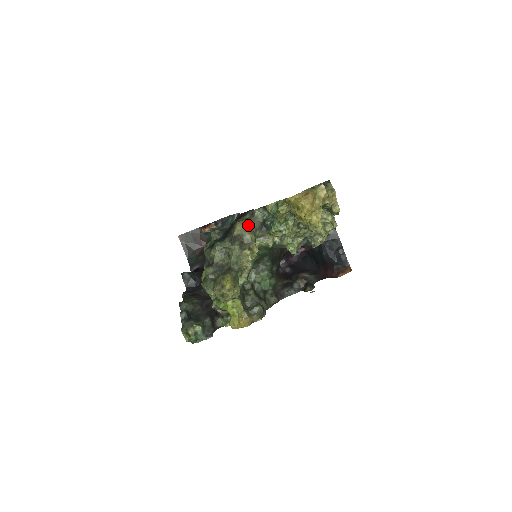
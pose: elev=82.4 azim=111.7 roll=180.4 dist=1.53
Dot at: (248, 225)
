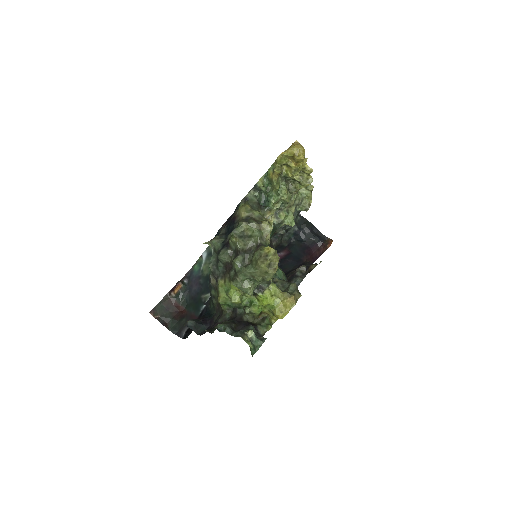
Dot at: (250, 206)
